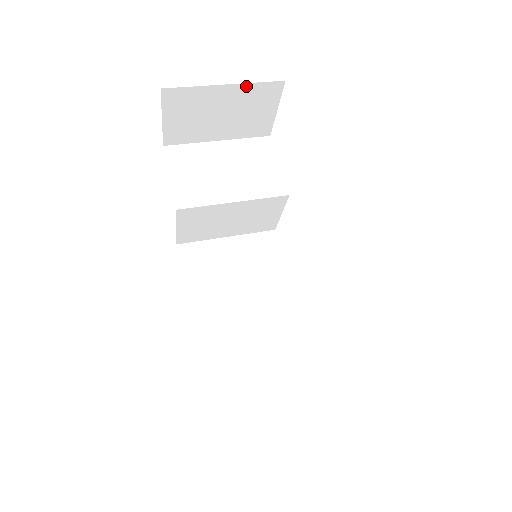
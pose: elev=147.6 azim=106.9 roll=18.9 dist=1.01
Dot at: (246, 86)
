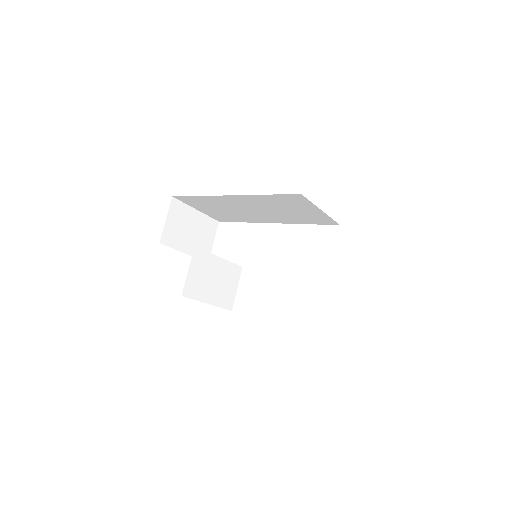
Dot at: (204, 216)
